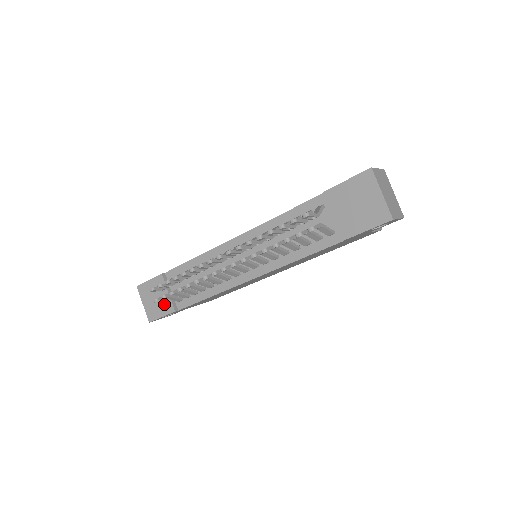
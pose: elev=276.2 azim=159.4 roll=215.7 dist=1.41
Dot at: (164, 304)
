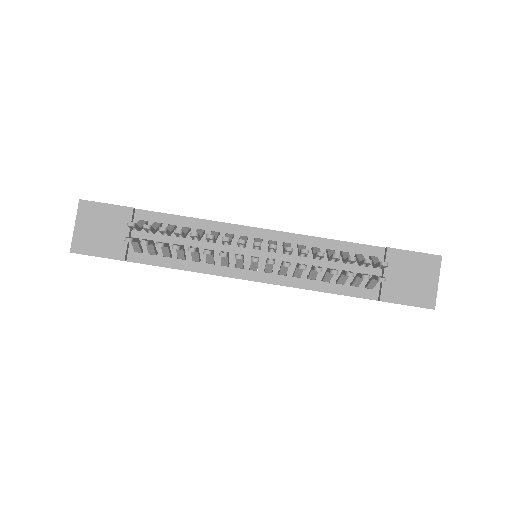
Dot at: (112, 244)
